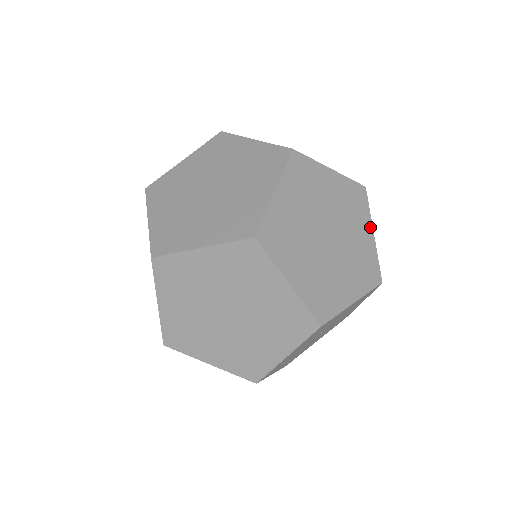
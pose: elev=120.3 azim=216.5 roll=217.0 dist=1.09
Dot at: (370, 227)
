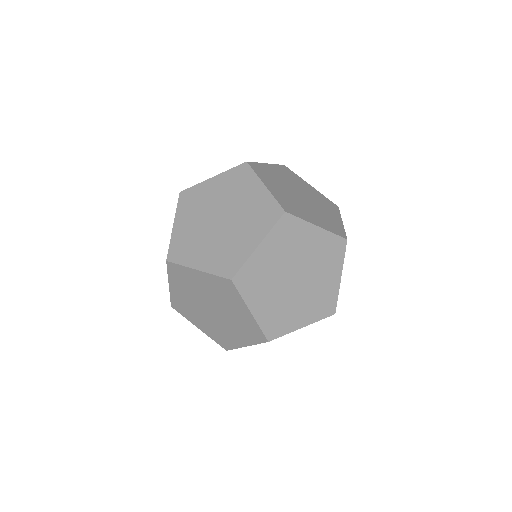
Dot at: (312, 227)
